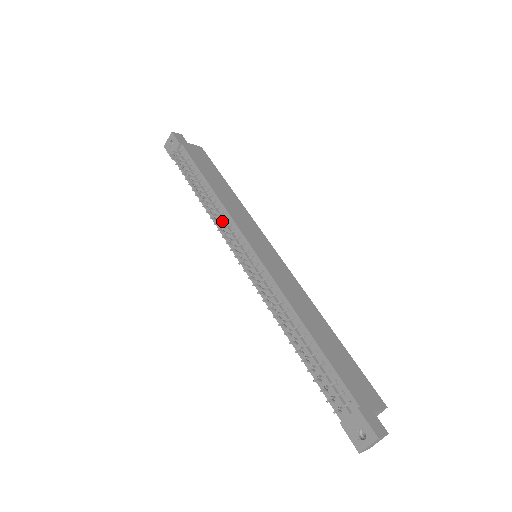
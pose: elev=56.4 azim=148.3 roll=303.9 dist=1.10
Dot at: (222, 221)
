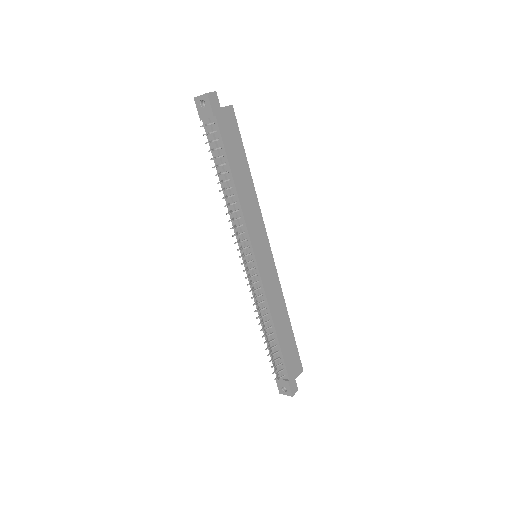
Dot at: (238, 227)
